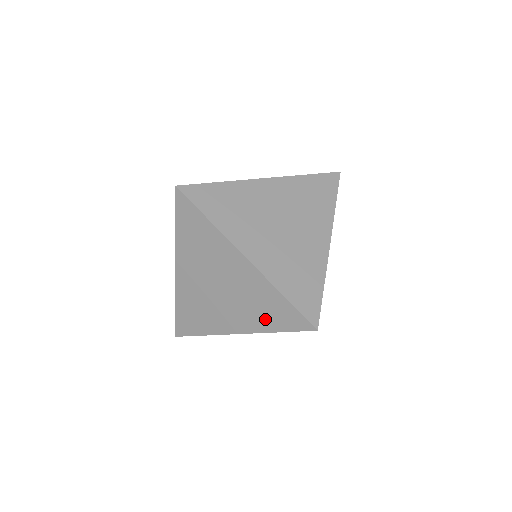
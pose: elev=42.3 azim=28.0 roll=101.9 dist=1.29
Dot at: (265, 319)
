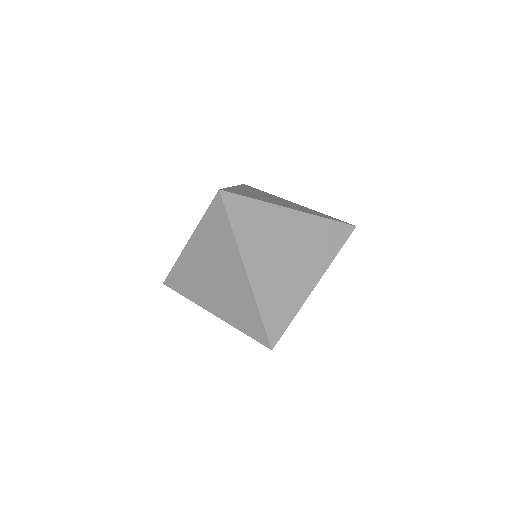
Dot at: (238, 319)
